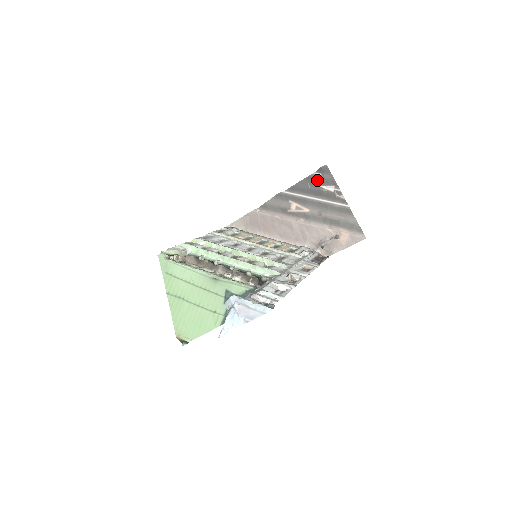
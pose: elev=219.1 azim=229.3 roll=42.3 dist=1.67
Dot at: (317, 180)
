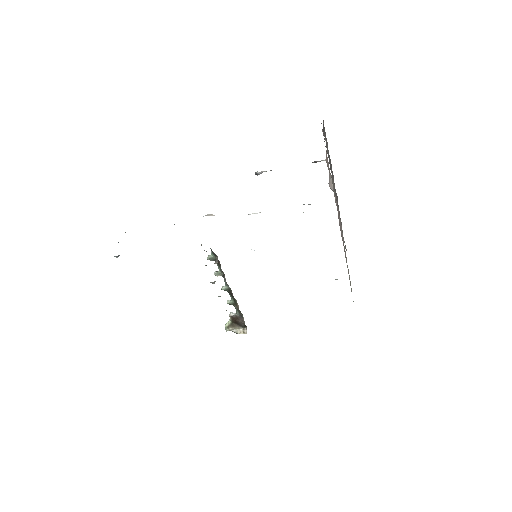
Dot at: occluded
